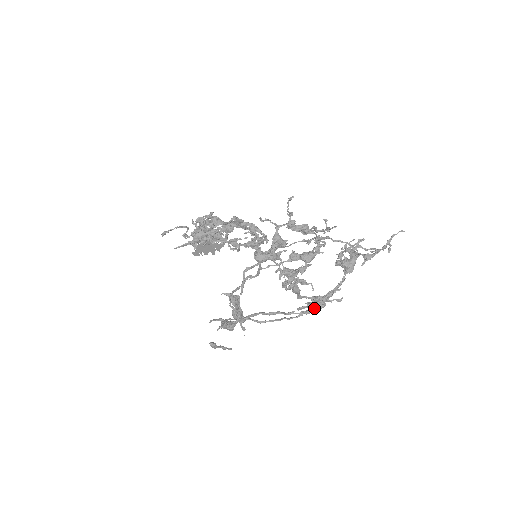
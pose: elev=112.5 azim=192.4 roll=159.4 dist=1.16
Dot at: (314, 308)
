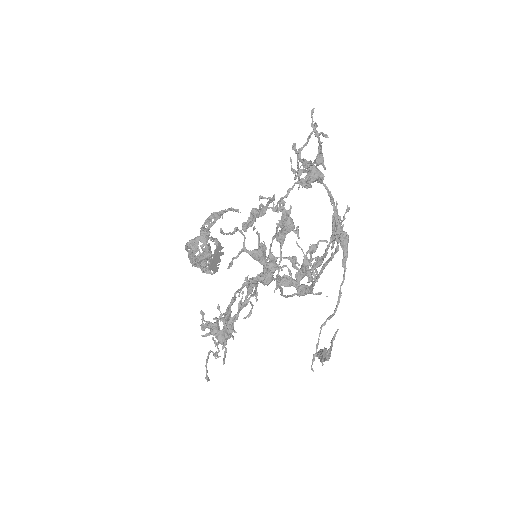
Dot at: (344, 247)
